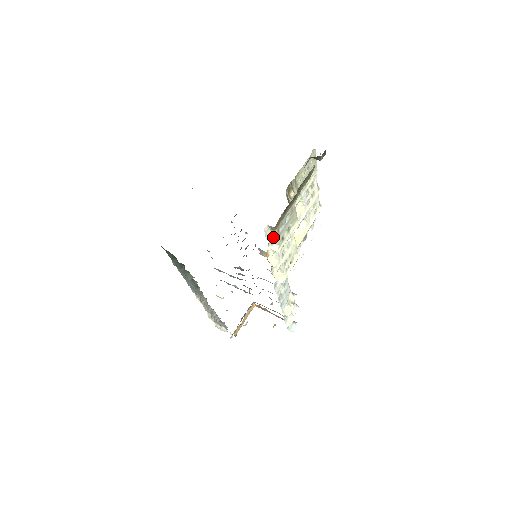
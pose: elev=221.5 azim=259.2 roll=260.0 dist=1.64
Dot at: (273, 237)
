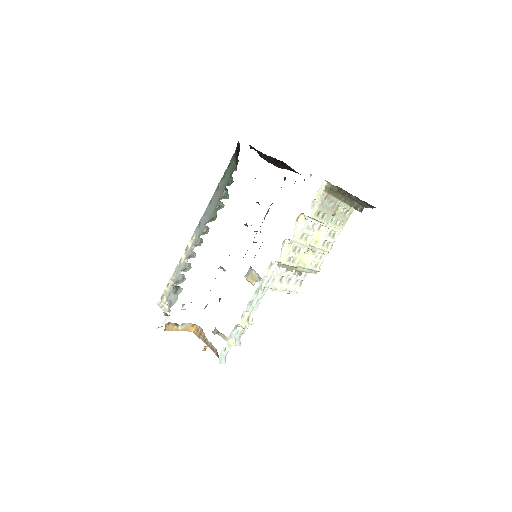
Dot at: (318, 200)
